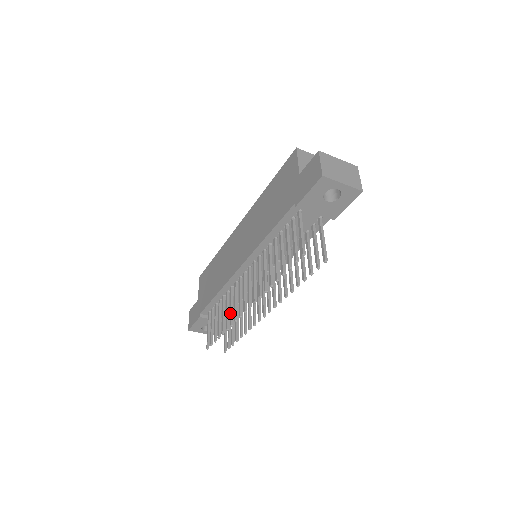
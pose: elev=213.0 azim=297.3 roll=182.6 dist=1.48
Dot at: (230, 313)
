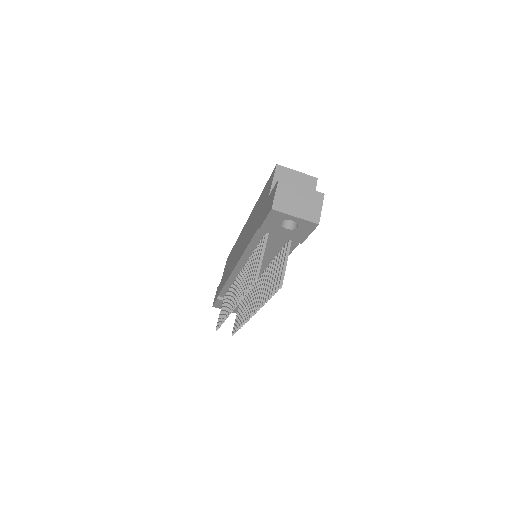
Dot at: occluded
